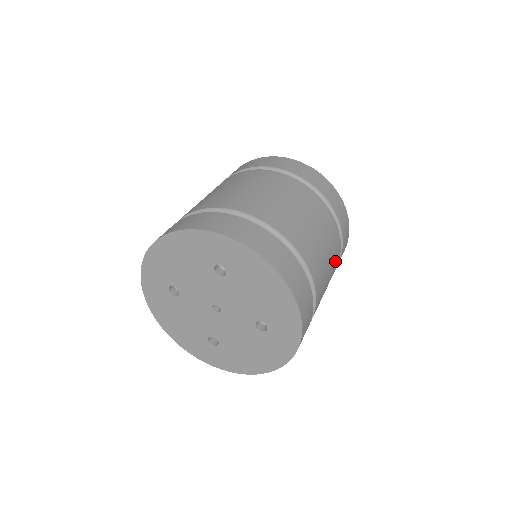
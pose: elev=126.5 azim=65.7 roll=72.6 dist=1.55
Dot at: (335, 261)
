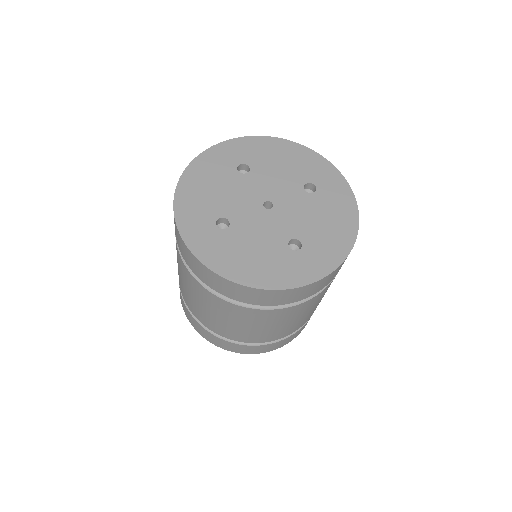
Dot at: occluded
